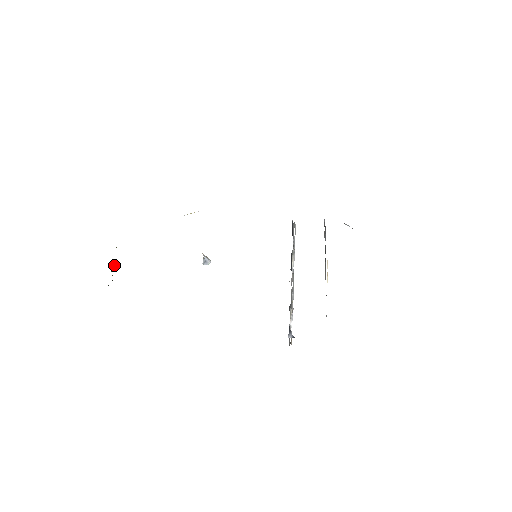
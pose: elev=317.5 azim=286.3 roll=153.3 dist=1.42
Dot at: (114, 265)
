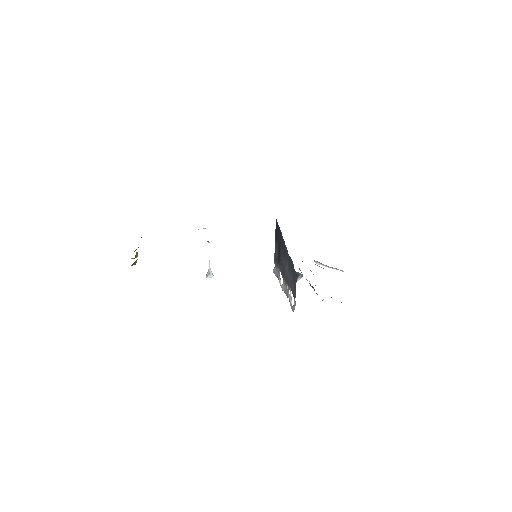
Dot at: (137, 255)
